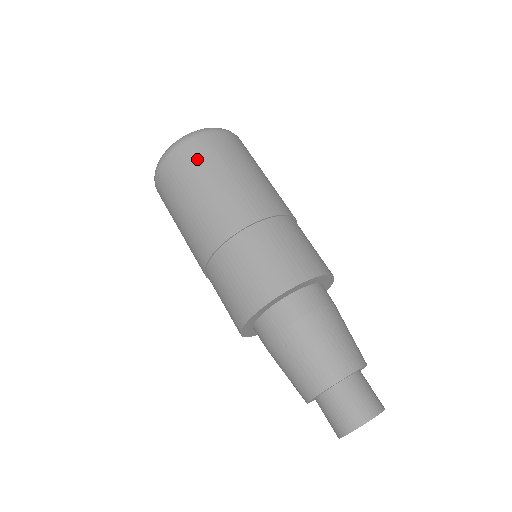
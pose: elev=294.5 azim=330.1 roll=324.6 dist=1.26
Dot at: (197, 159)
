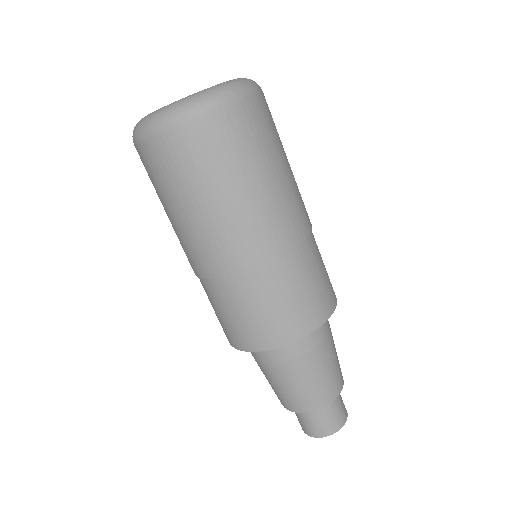
Dot at: (185, 163)
